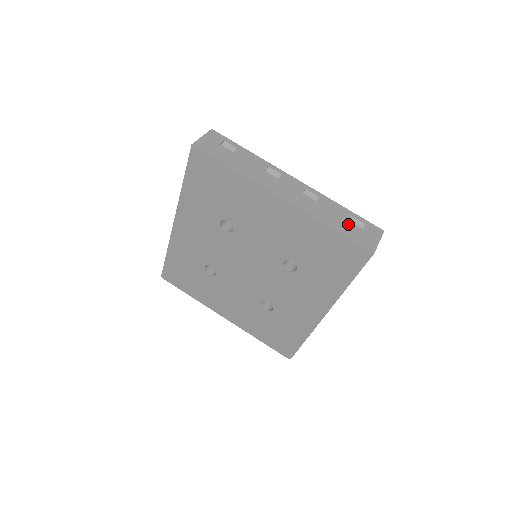
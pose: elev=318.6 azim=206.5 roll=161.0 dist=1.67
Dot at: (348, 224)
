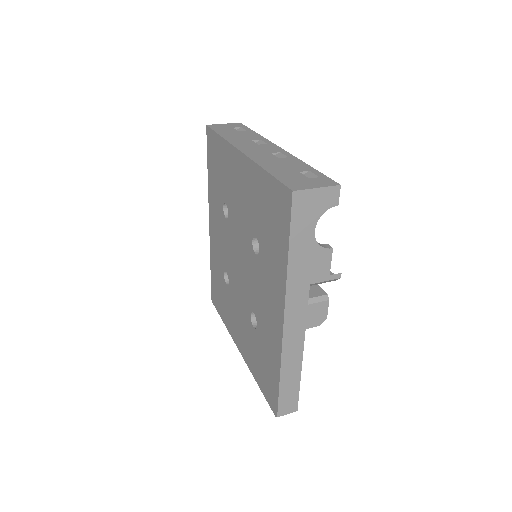
Dot at: (294, 173)
